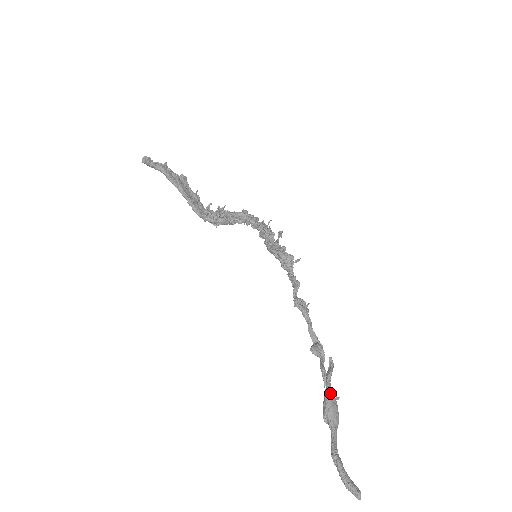
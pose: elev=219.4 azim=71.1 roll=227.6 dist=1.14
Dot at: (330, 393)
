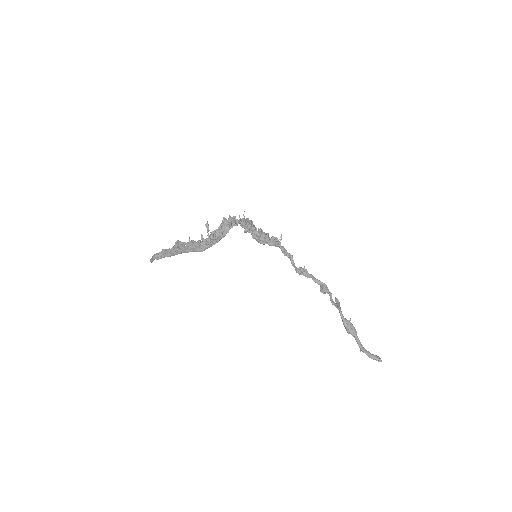
Dot at: (345, 322)
